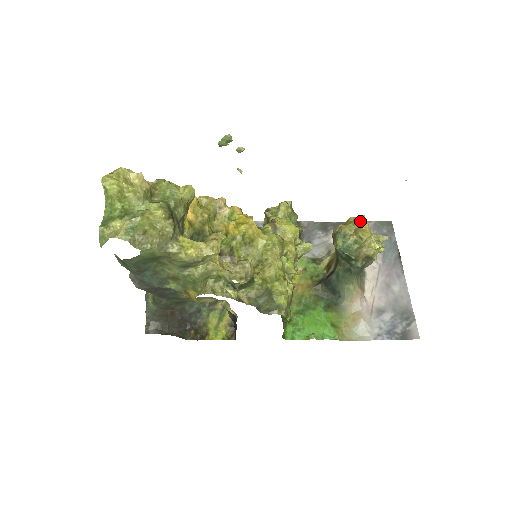
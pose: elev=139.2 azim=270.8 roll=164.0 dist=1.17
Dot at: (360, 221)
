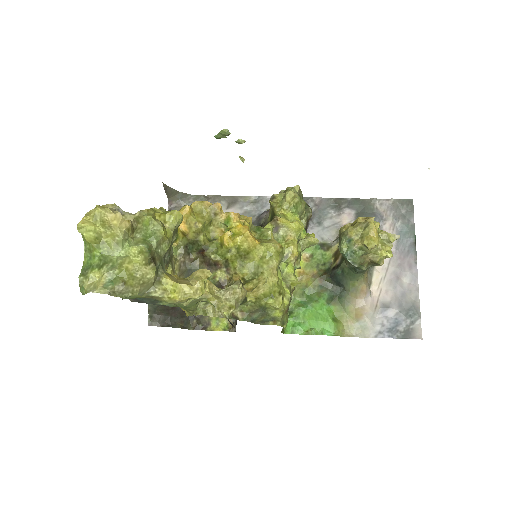
Dot at: (368, 225)
